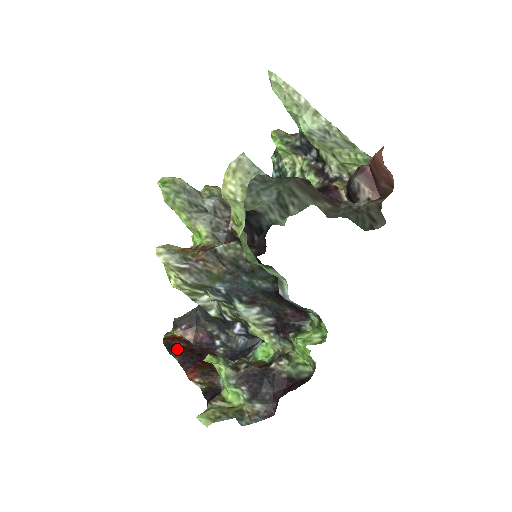
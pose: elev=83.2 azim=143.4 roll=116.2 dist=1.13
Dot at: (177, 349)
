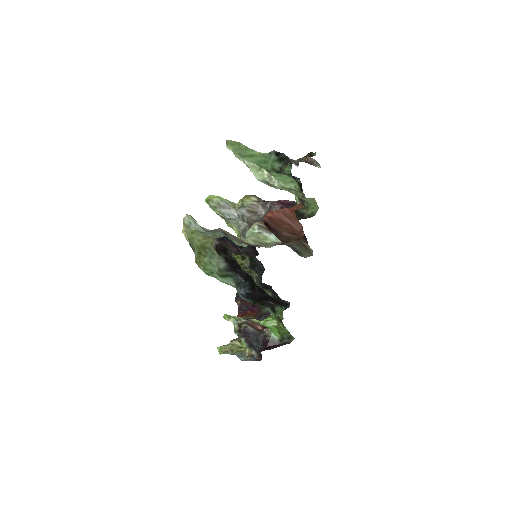
Dot at: occluded
